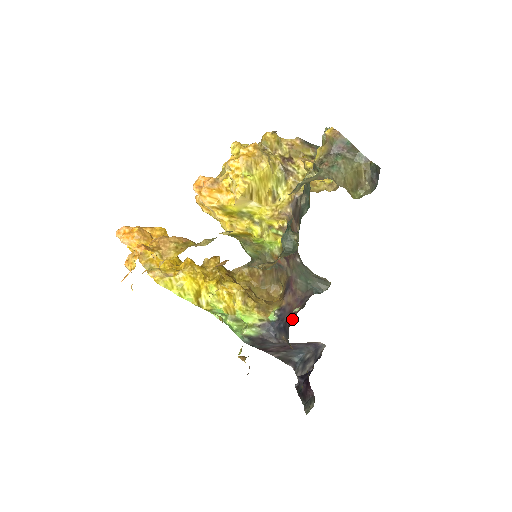
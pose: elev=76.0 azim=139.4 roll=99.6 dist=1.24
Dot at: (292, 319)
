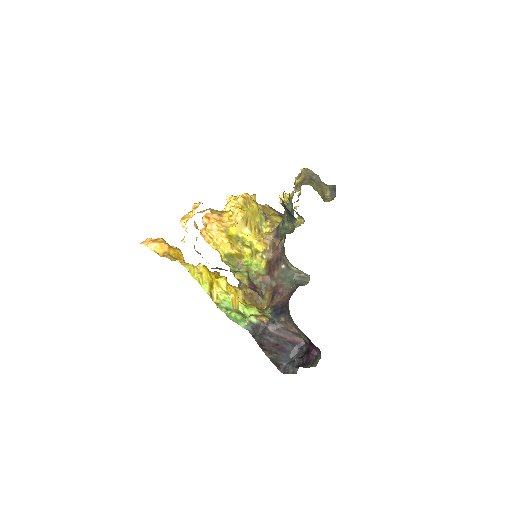
Dot at: (288, 301)
